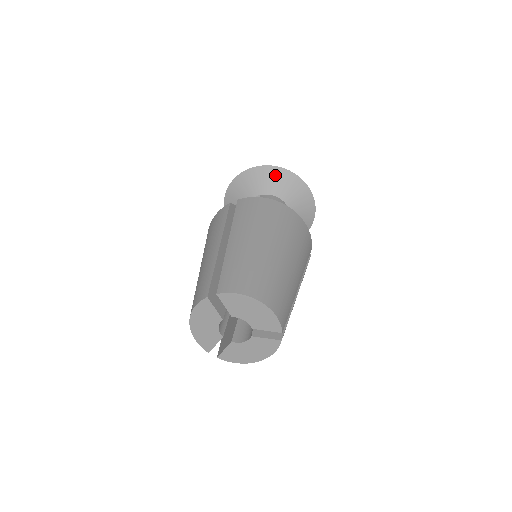
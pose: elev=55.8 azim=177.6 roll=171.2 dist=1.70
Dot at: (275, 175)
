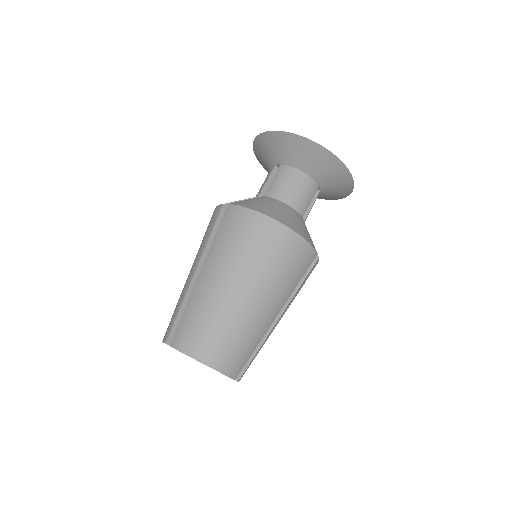
Dot at: (295, 144)
